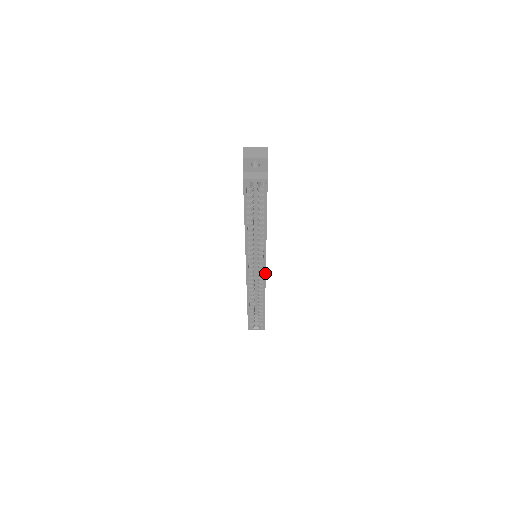
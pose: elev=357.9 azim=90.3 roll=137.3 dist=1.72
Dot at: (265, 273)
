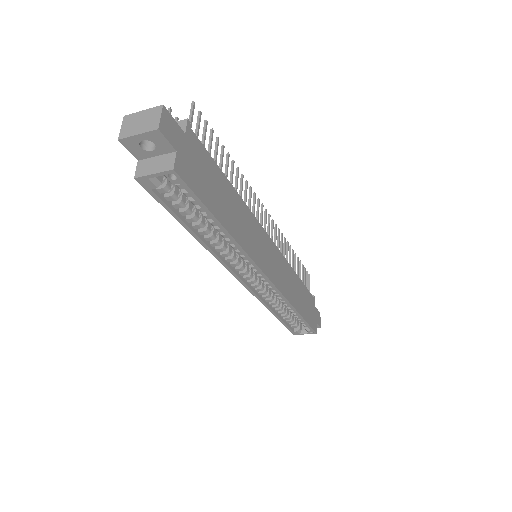
Dot at: (271, 283)
